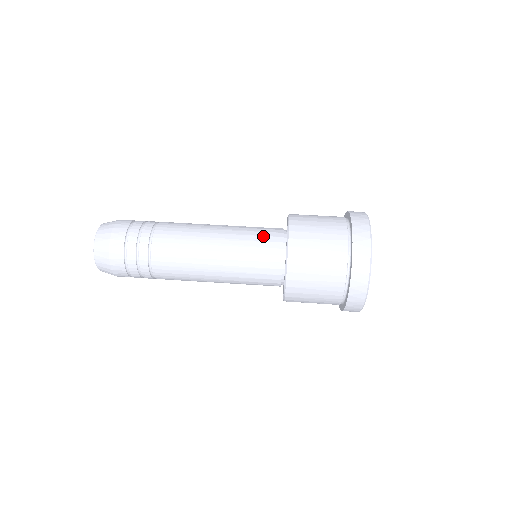
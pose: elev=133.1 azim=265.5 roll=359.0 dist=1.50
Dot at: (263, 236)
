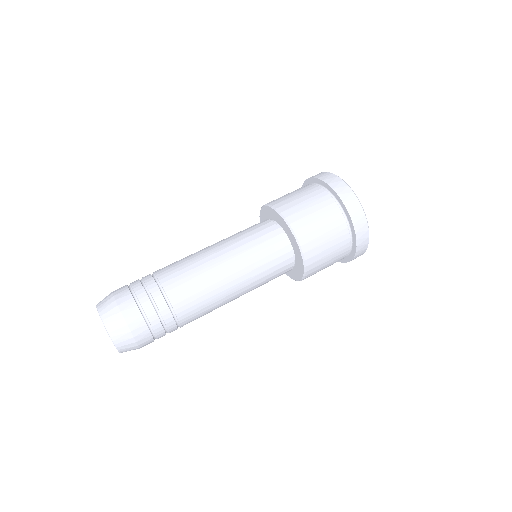
Dot at: (269, 247)
